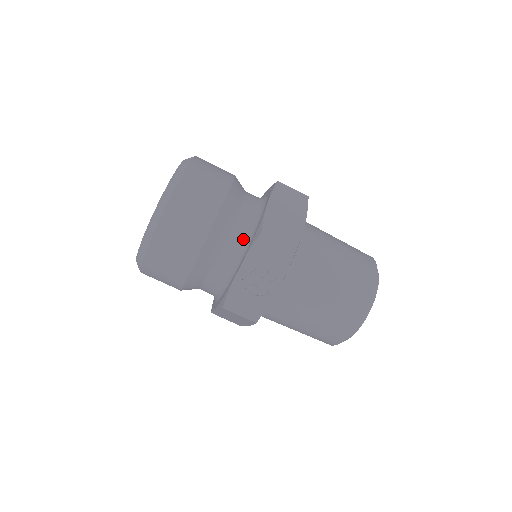
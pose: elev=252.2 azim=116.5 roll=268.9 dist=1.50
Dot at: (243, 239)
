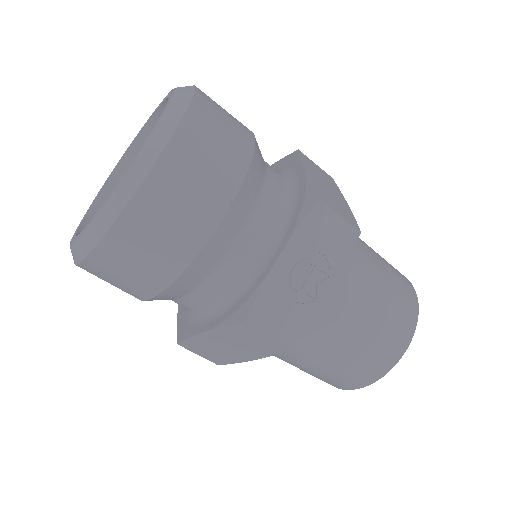
Dot at: (277, 213)
